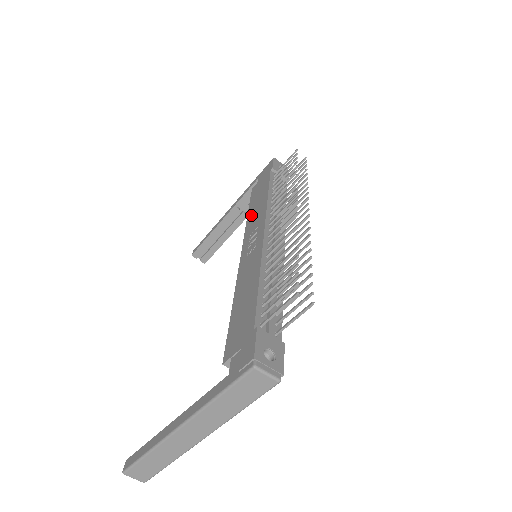
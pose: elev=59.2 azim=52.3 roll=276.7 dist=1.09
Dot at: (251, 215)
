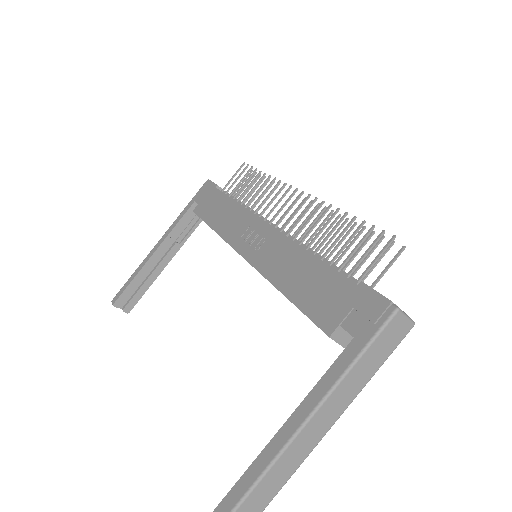
Dot at: (221, 225)
